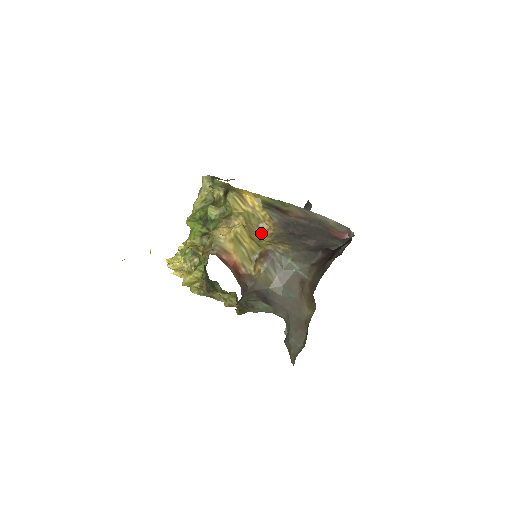
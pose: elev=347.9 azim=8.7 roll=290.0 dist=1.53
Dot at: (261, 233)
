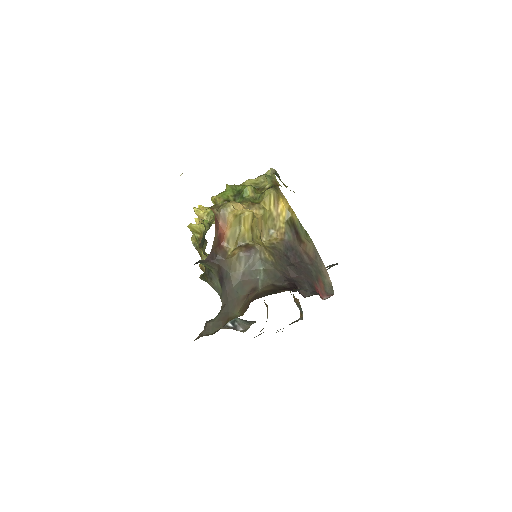
Dot at: (267, 237)
